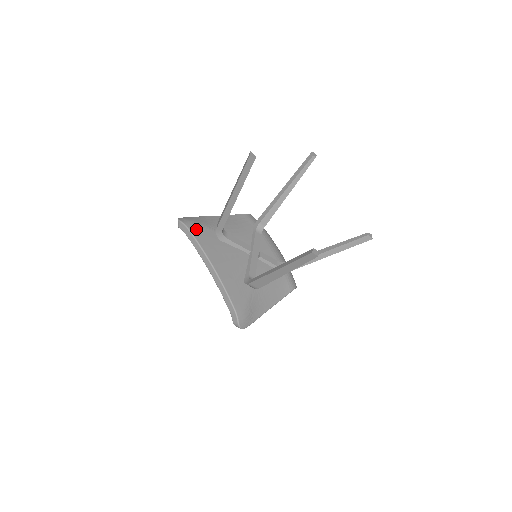
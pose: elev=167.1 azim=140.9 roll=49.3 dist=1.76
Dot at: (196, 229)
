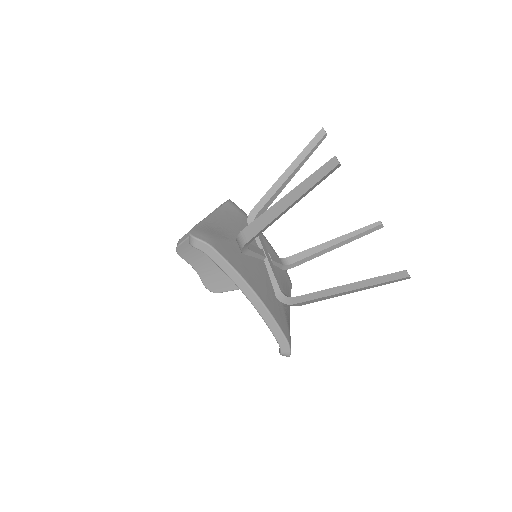
Dot at: (221, 247)
